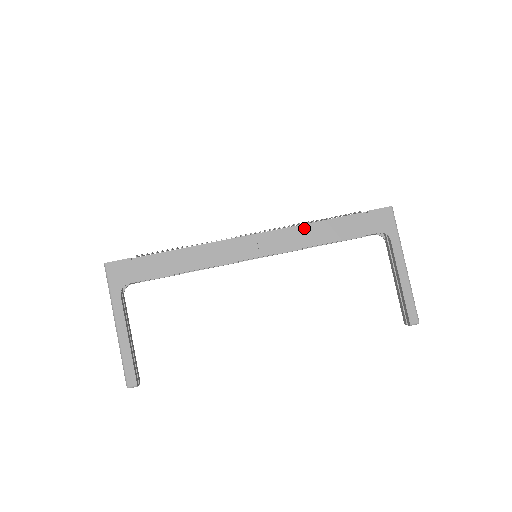
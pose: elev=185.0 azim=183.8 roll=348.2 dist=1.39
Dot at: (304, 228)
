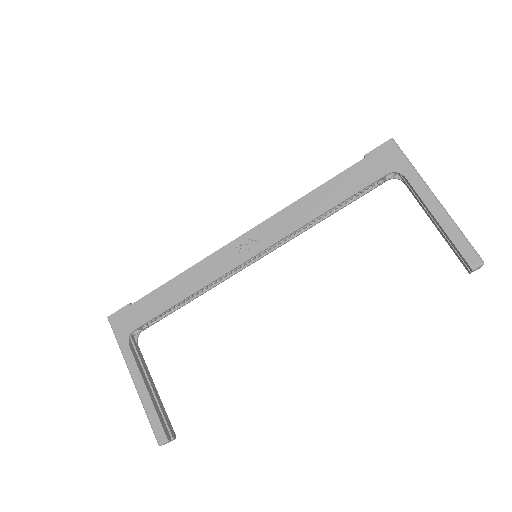
Dot at: (296, 204)
